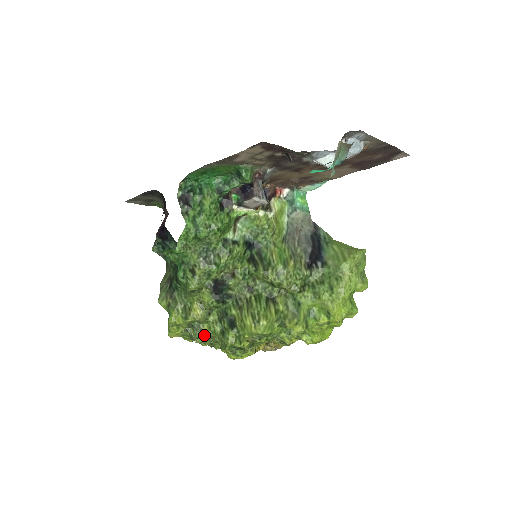
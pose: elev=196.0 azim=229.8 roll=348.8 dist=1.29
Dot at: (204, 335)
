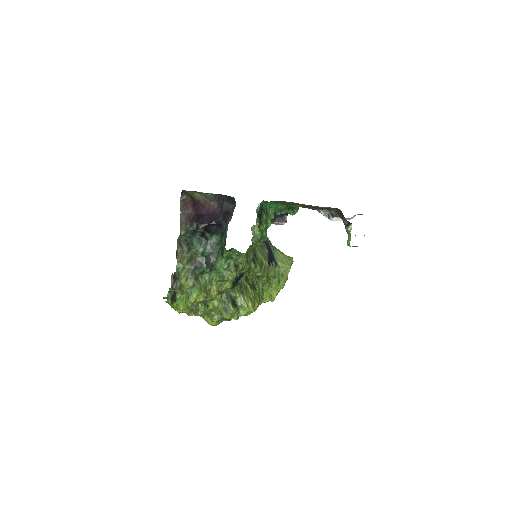
Dot at: (208, 309)
